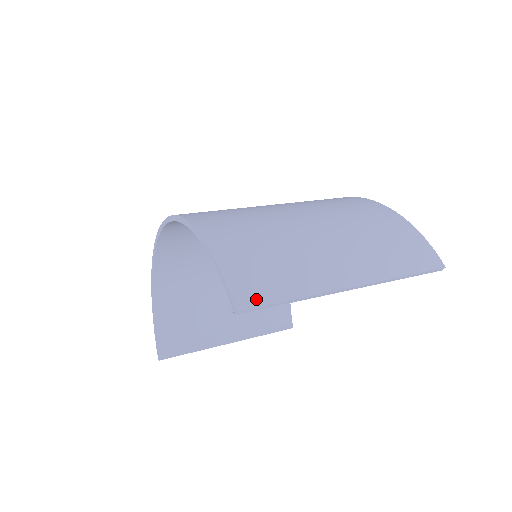
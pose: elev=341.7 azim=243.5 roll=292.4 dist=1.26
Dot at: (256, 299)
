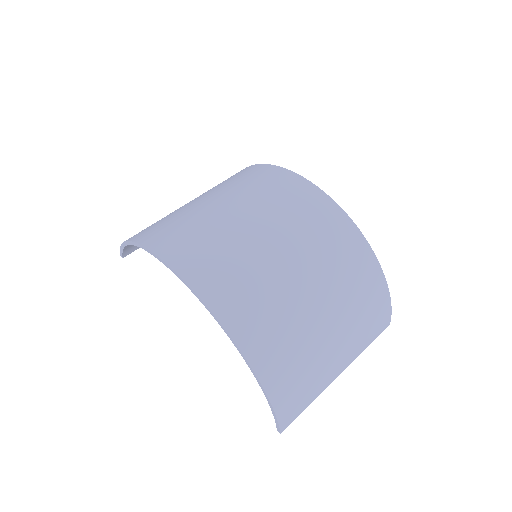
Dot at: (291, 420)
